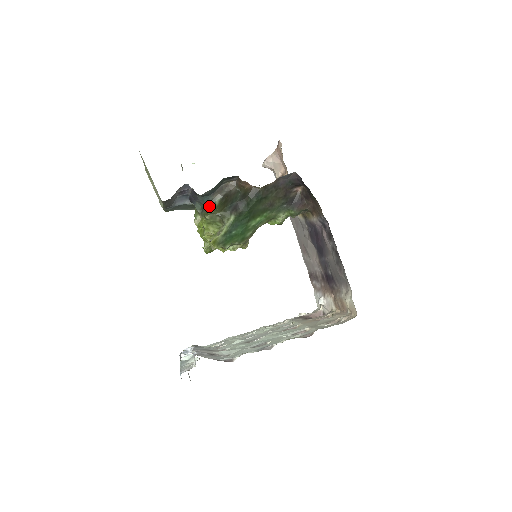
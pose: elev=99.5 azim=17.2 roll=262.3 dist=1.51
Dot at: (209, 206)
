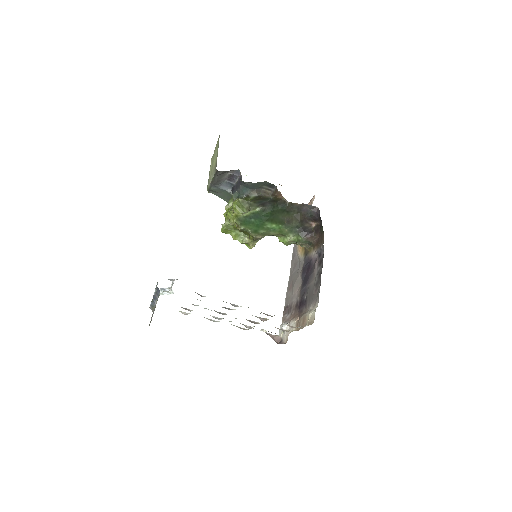
Dot at: (244, 197)
